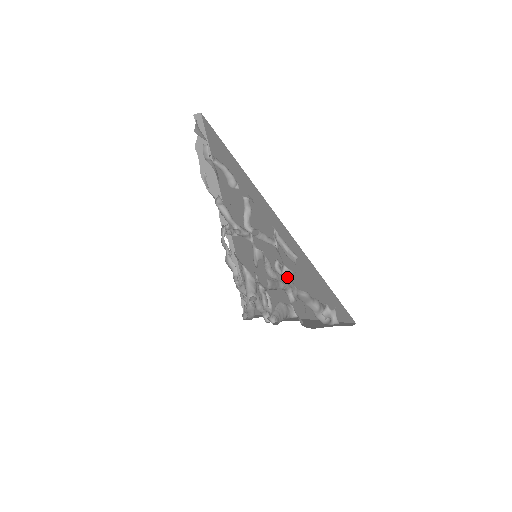
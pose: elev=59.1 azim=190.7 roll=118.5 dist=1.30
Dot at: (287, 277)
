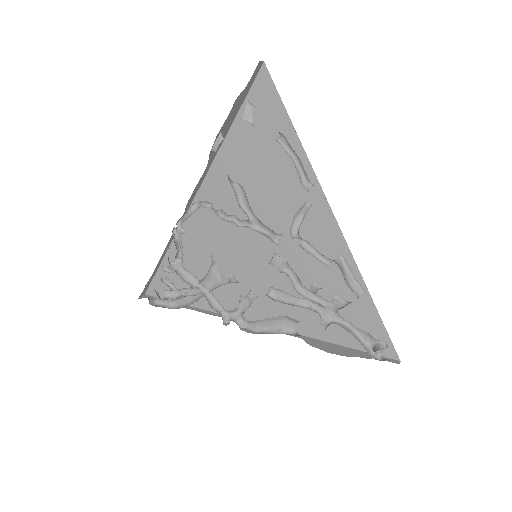
Dot at: (328, 301)
